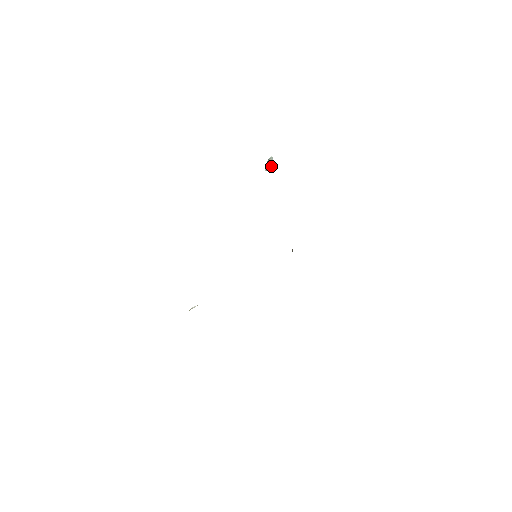
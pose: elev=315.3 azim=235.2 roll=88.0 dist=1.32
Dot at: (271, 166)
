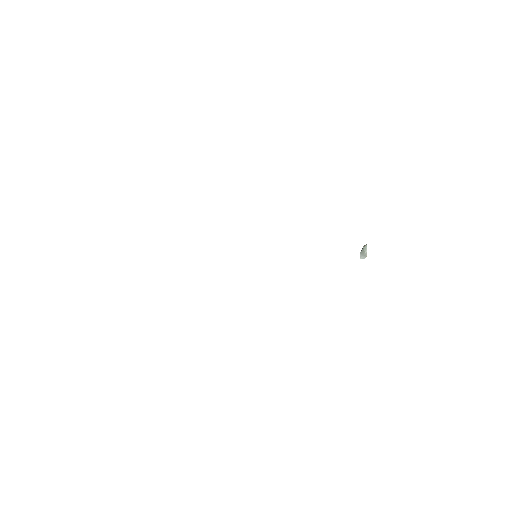
Dot at: (365, 253)
